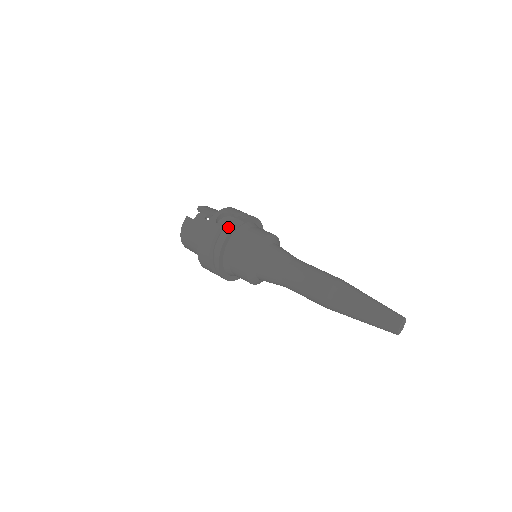
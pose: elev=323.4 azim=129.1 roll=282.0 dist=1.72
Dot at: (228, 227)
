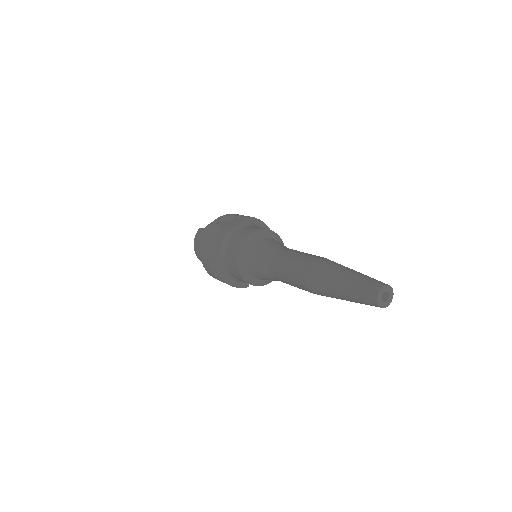
Dot at: (228, 226)
